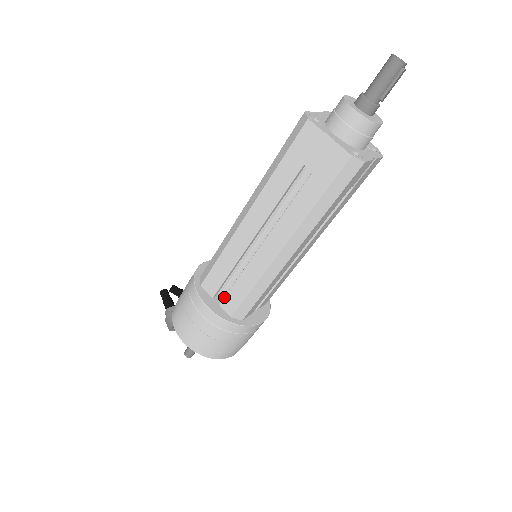
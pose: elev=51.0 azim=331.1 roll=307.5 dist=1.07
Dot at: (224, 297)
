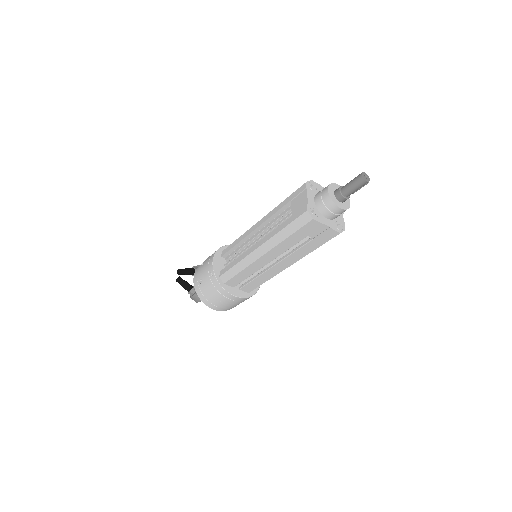
Dot at: (243, 286)
